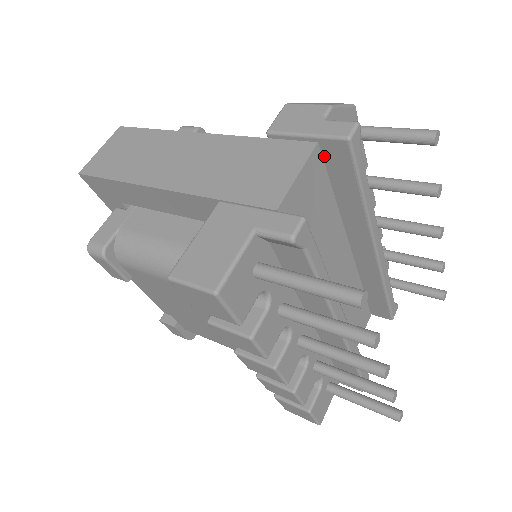
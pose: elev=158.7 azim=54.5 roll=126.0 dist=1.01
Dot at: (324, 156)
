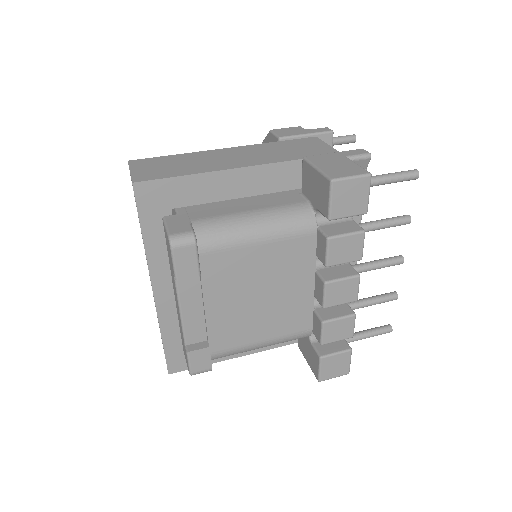
Dot at: occluded
